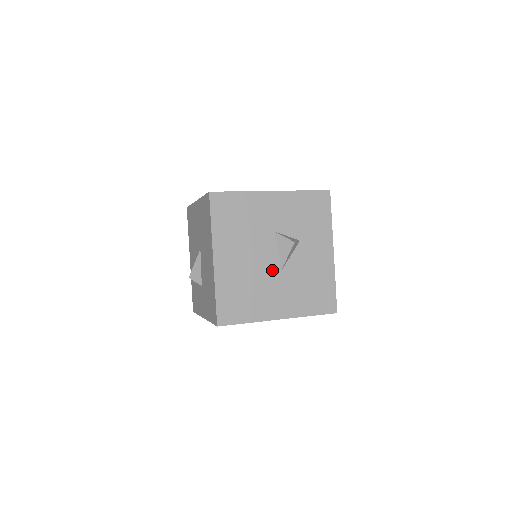
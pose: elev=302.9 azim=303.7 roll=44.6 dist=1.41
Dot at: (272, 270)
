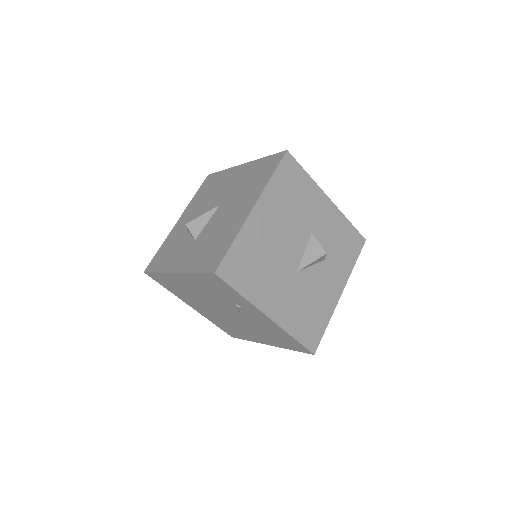
Dot at: (290, 264)
